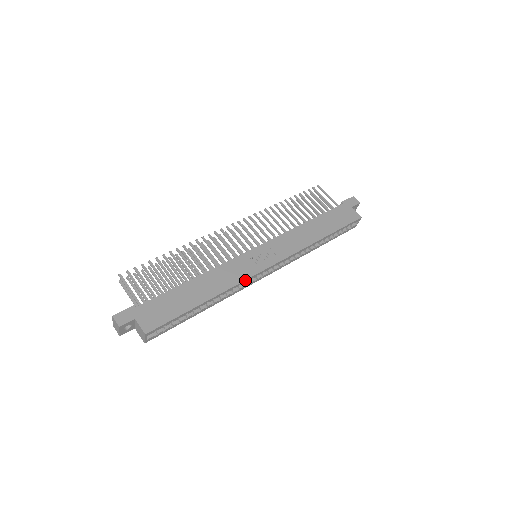
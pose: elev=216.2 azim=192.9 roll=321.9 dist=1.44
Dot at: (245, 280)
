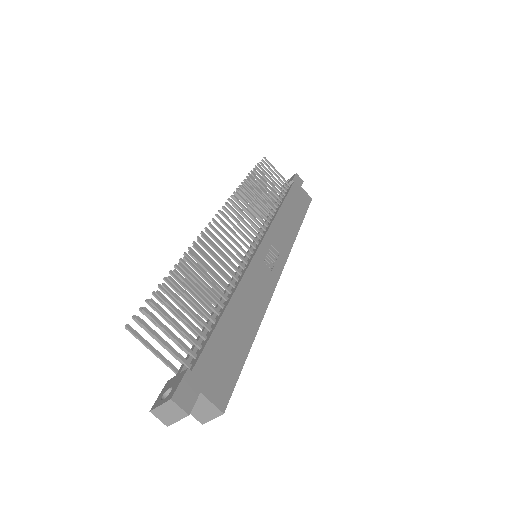
Dot at: (272, 294)
